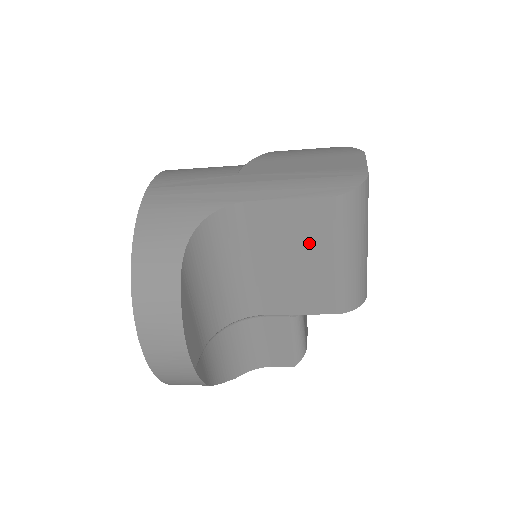
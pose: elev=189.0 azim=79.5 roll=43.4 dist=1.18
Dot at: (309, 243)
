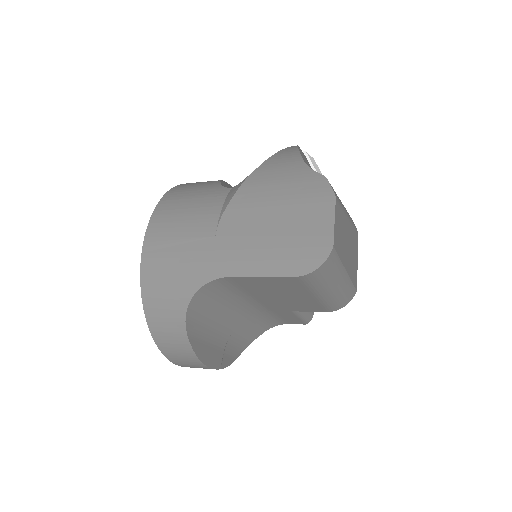
Dot at: (290, 291)
